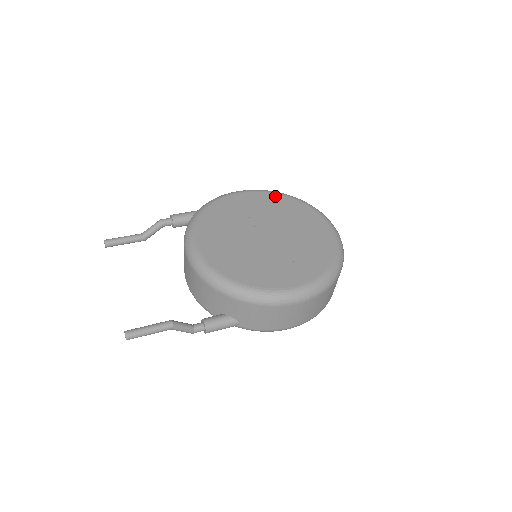
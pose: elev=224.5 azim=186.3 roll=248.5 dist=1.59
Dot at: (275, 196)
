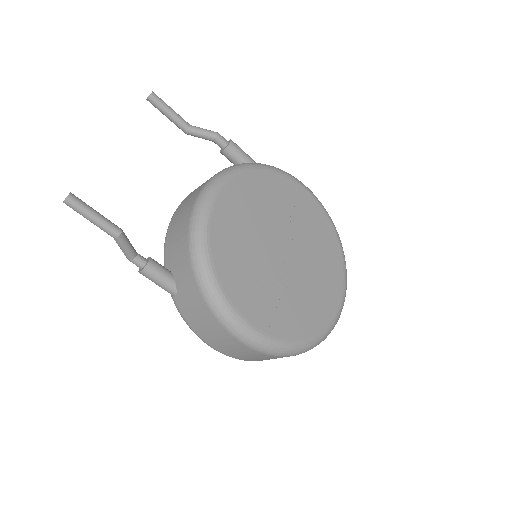
Dot at: (329, 226)
